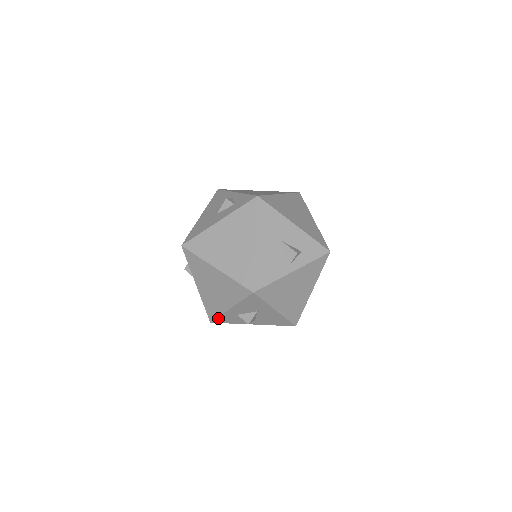
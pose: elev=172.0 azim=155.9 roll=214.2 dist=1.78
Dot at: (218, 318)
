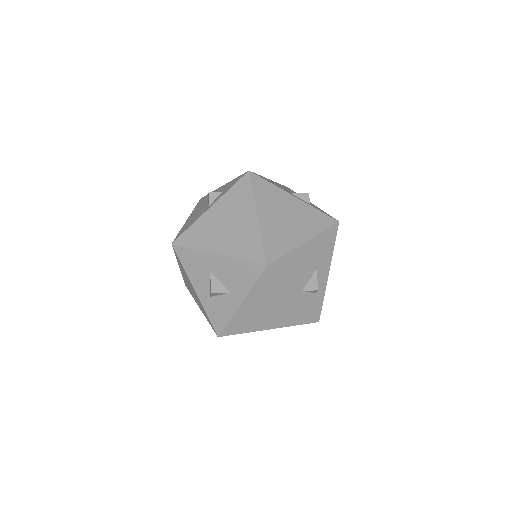
Dot at: (211, 321)
